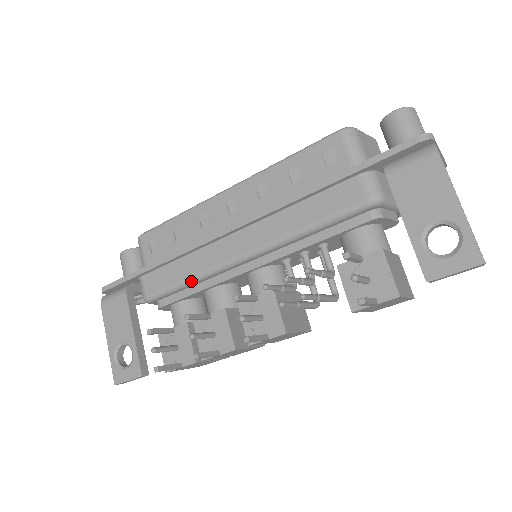
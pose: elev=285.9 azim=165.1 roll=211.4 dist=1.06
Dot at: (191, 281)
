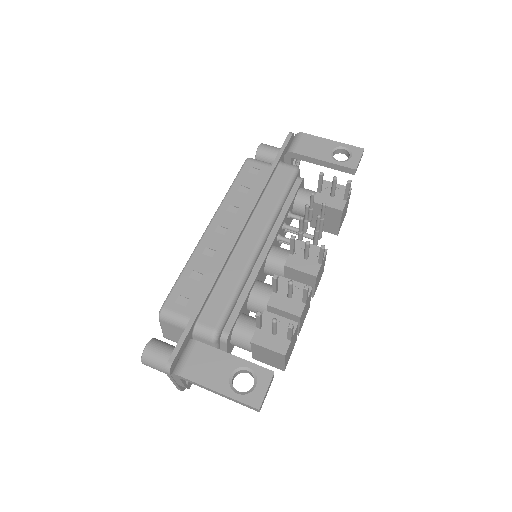
Dot at: (240, 286)
